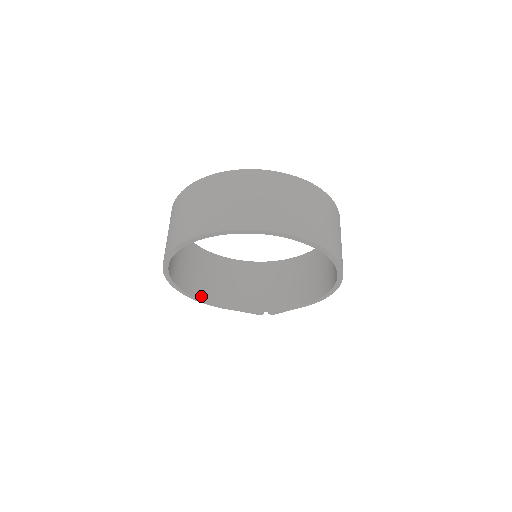
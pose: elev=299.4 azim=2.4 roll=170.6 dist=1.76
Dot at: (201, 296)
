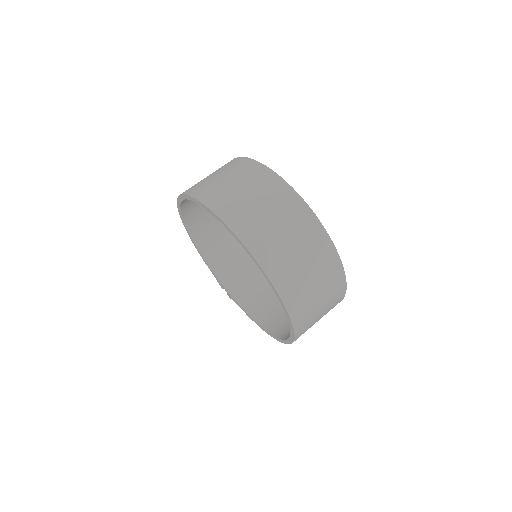
Dot at: (194, 233)
